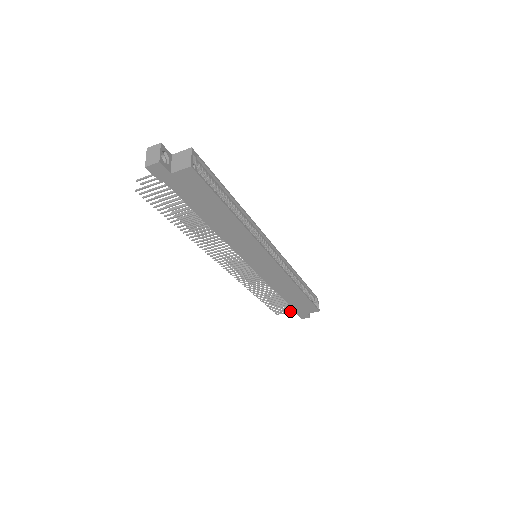
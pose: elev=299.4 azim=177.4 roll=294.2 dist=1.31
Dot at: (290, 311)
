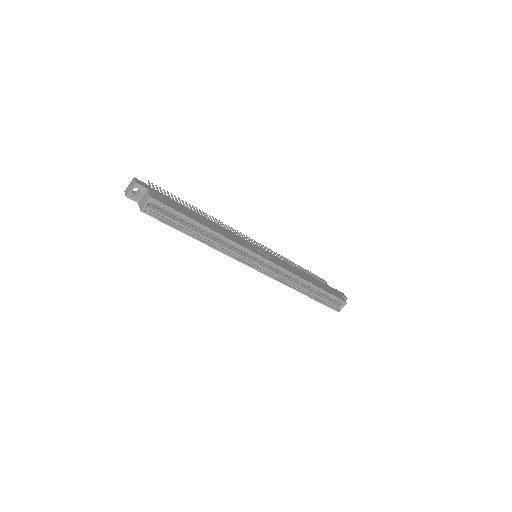
Dot at: occluded
